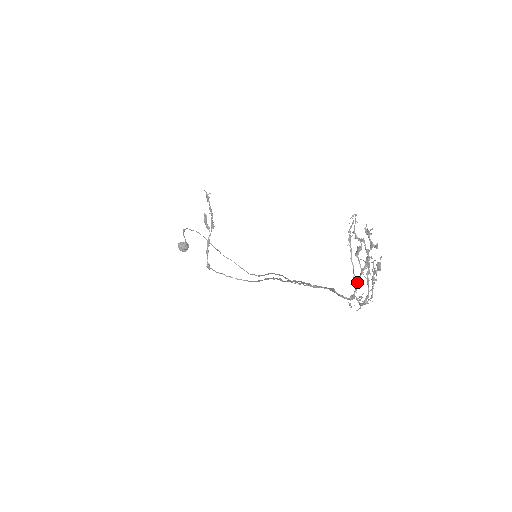
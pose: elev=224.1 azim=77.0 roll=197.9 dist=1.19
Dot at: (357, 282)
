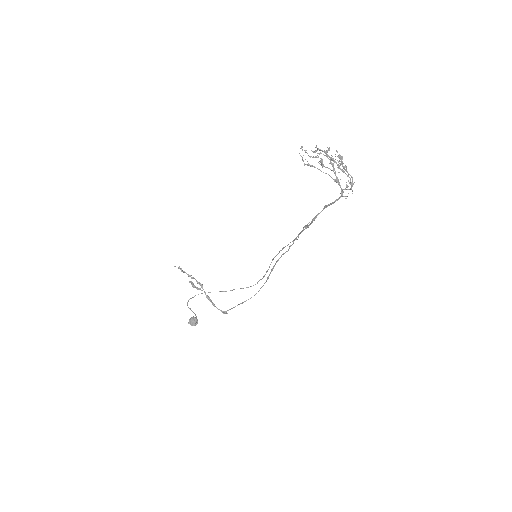
Dot at: (337, 180)
